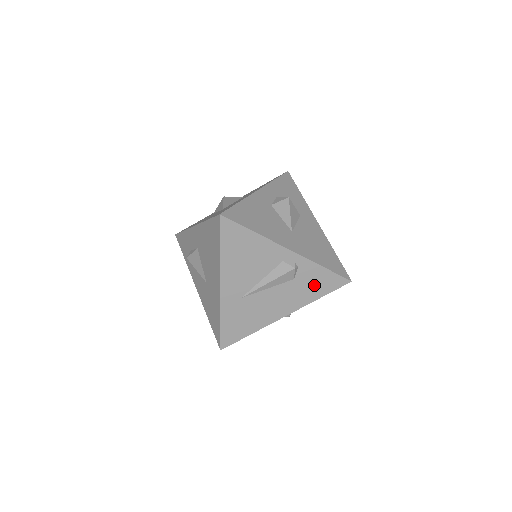
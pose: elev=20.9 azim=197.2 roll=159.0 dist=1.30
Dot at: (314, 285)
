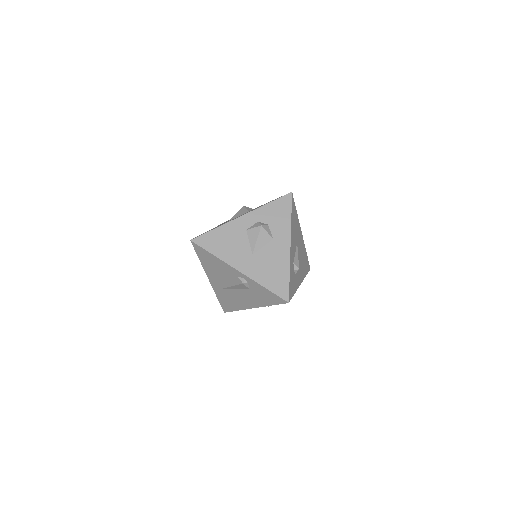
Dot at: (264, 296)
